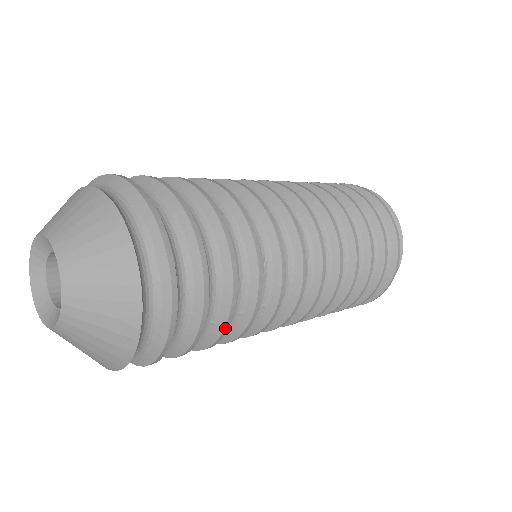
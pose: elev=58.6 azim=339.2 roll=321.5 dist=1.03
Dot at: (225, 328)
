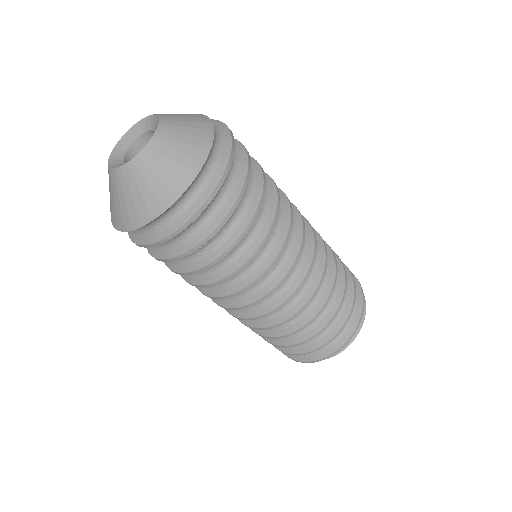
Dot at: (236, 242)
